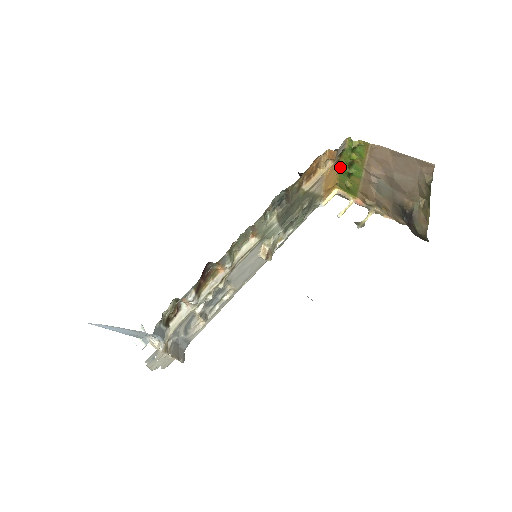
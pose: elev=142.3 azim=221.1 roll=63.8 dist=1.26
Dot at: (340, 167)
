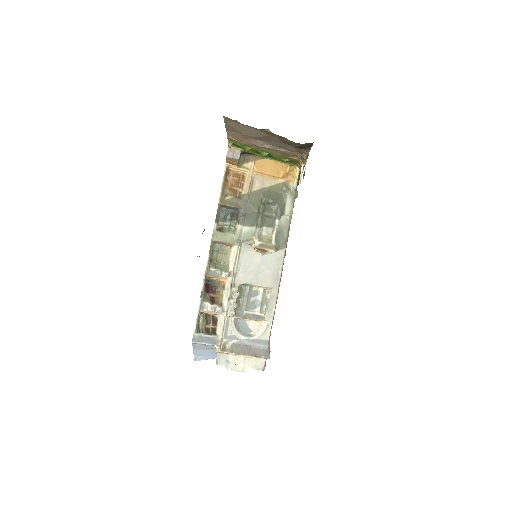
Dot at: (267, 158)
